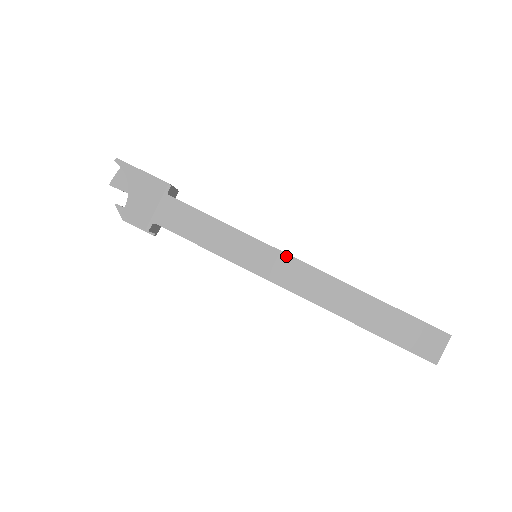
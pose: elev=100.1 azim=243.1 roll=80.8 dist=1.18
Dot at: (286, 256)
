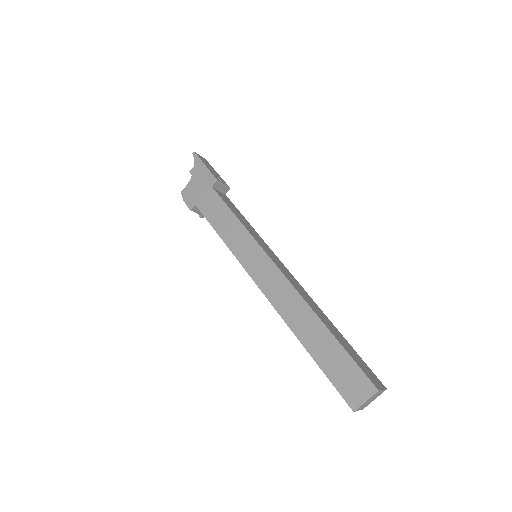
Dot at: (271, 262)
